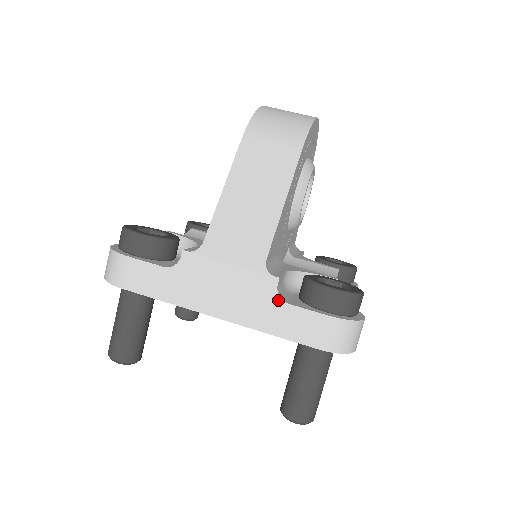
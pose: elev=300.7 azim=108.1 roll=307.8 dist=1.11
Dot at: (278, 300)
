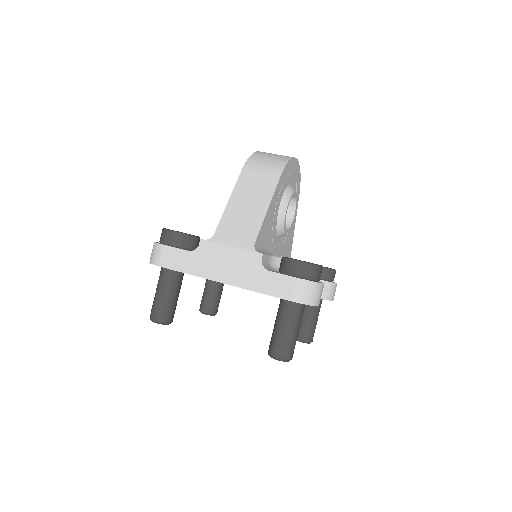
Dot at: (262, 269)
